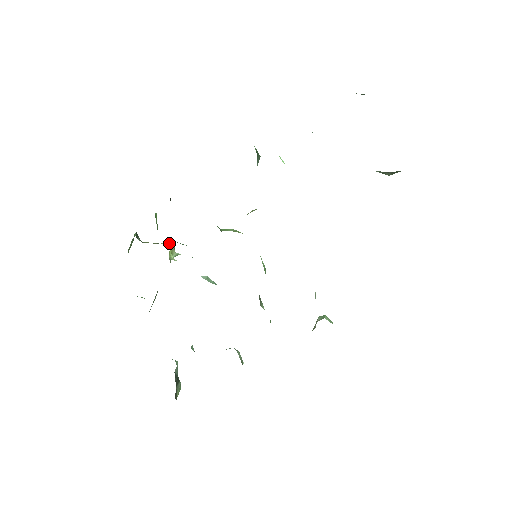
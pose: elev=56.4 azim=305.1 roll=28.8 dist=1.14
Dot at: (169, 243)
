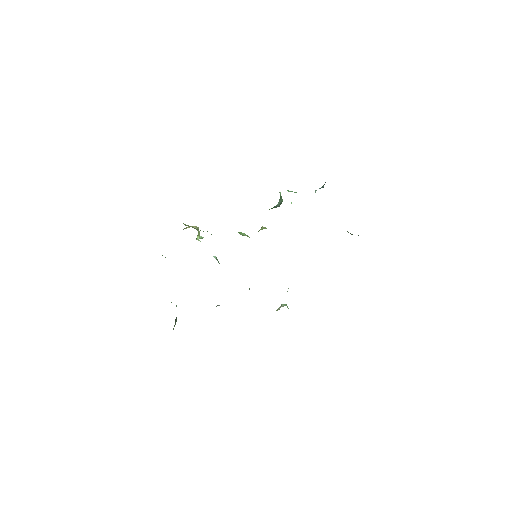
Dot at: (198, 228)
